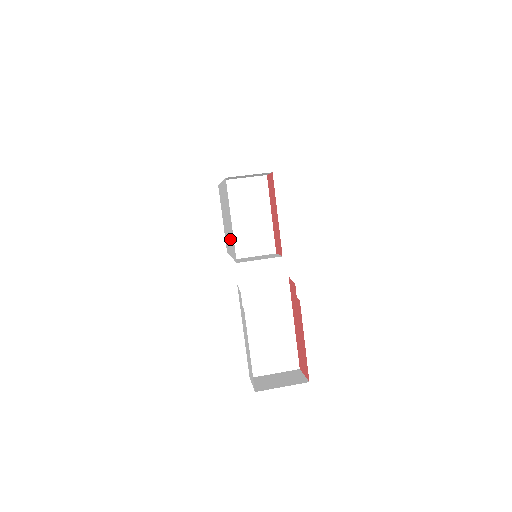
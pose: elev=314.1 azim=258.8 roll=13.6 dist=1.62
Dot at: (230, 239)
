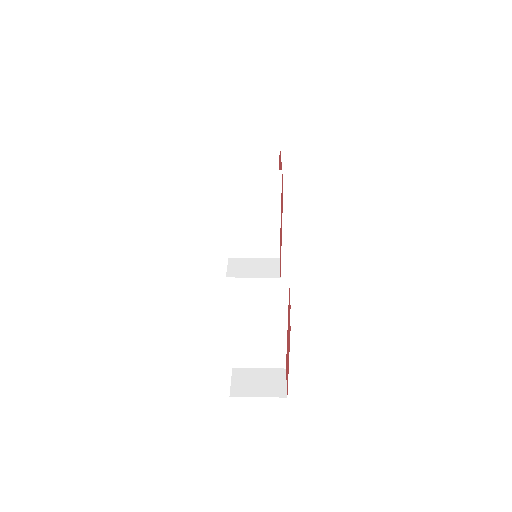
Dot at: (228, 234)
